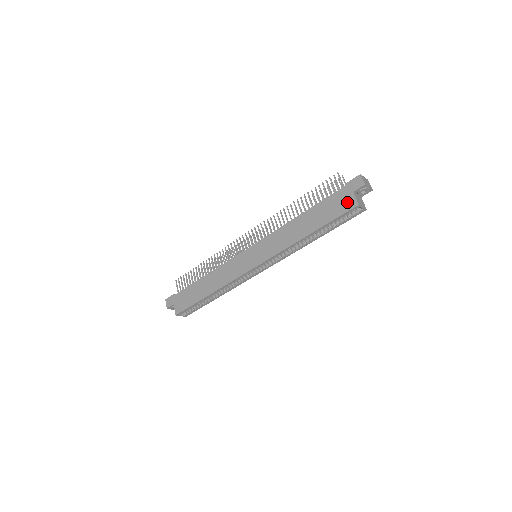
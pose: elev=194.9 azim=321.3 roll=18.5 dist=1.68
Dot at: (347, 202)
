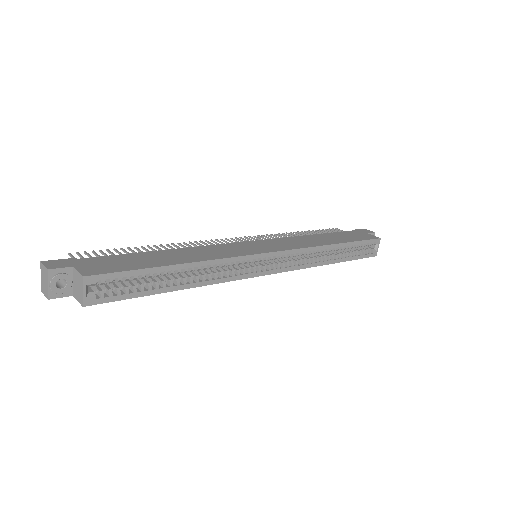
Dot at: (367, 235)
